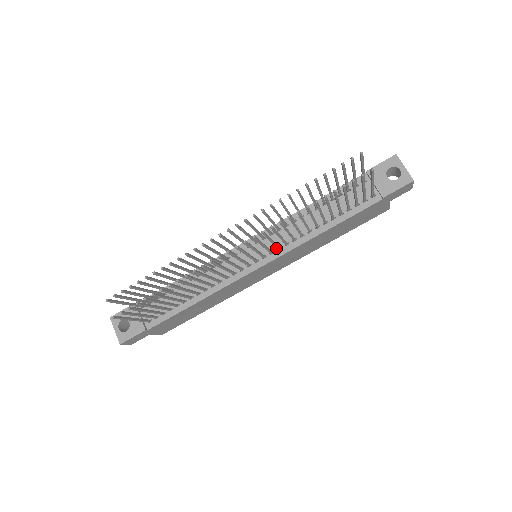
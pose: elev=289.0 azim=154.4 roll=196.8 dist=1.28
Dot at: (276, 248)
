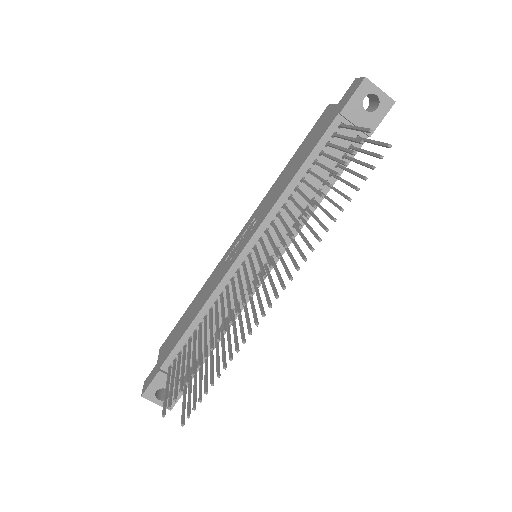
Dot at: (279, 242)
